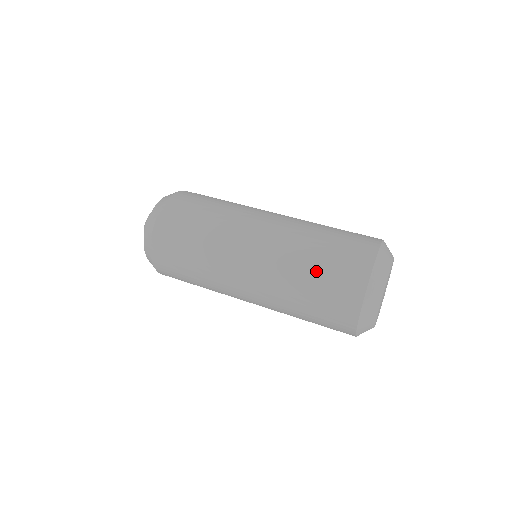
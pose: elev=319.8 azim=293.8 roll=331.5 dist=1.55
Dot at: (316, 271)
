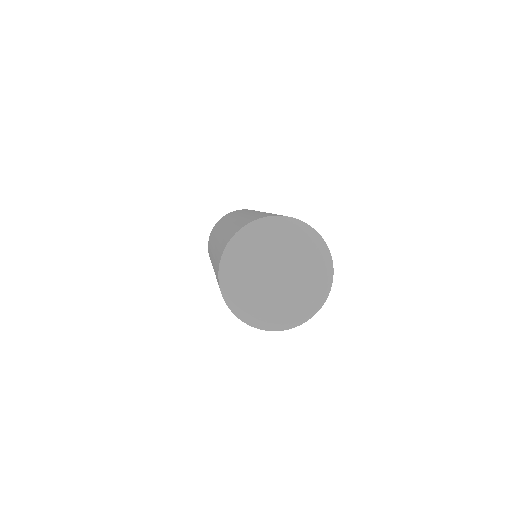
Dot at: (219, 247)
